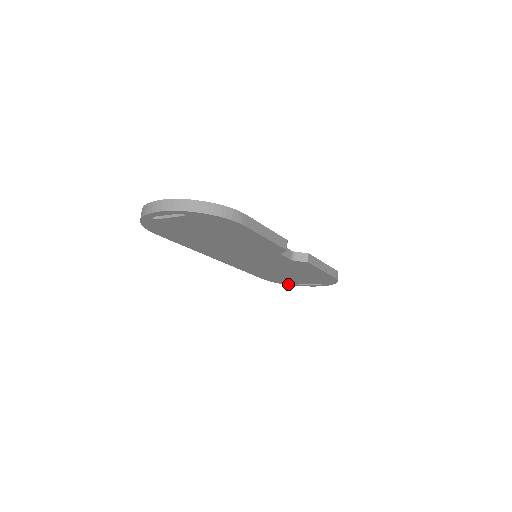
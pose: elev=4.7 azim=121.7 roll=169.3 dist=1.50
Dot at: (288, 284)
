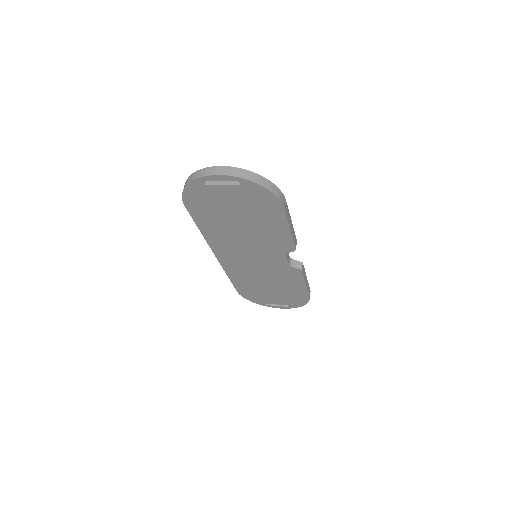
Dot at: (256, 302)
